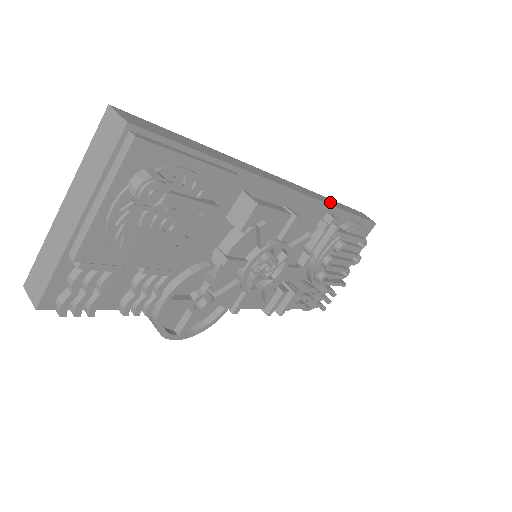
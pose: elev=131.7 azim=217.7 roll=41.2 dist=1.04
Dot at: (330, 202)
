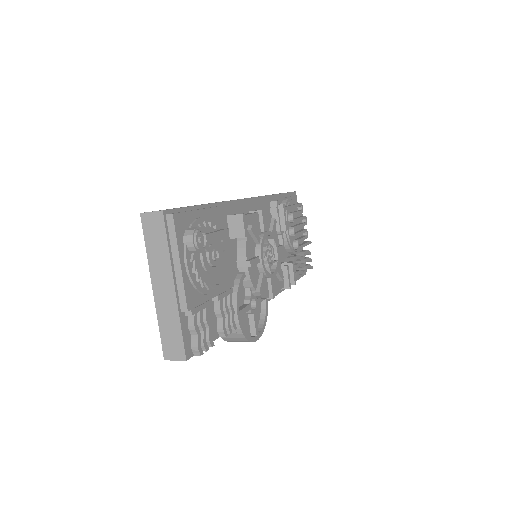
Dot at: occluded
